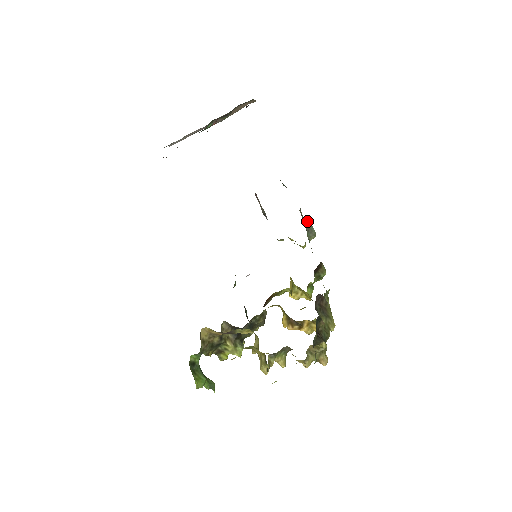
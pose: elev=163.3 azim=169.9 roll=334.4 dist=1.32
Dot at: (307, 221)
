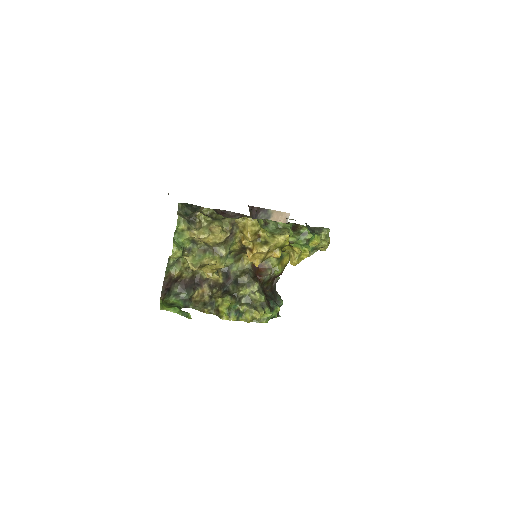
Dot at: (315, 227)
